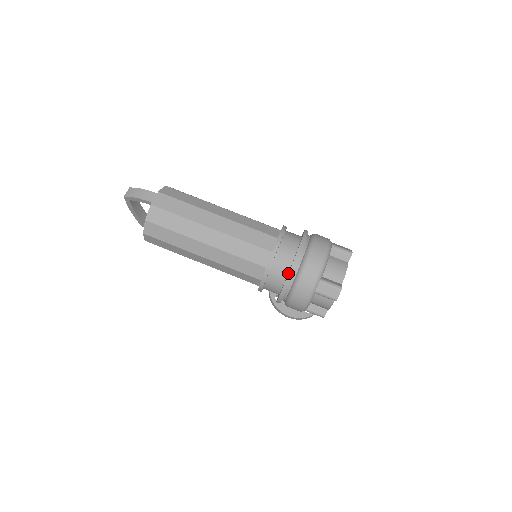
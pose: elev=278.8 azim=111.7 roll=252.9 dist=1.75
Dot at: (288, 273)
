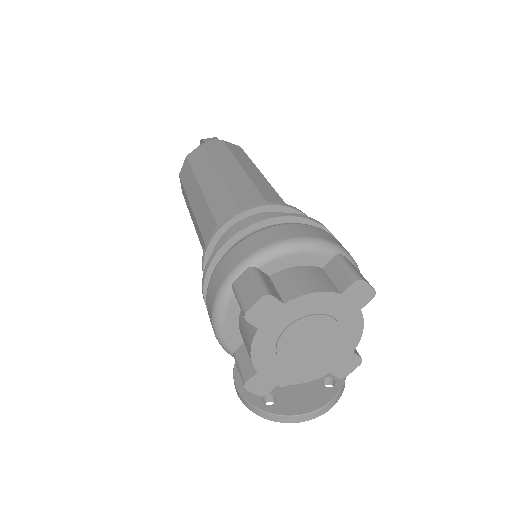
Dot at: (225, 237)
